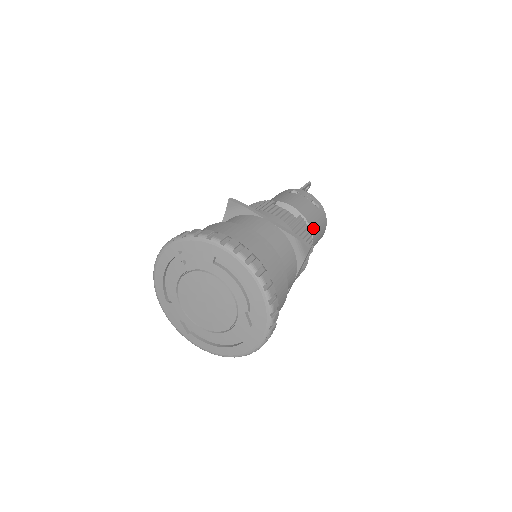
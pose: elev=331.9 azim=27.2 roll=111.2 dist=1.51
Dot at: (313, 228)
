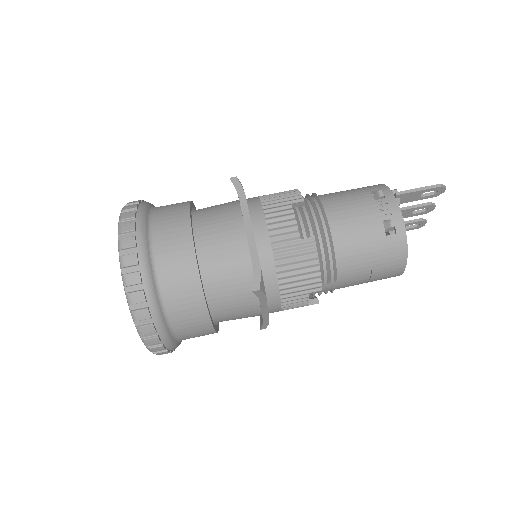
Dot at: (351, 260)
